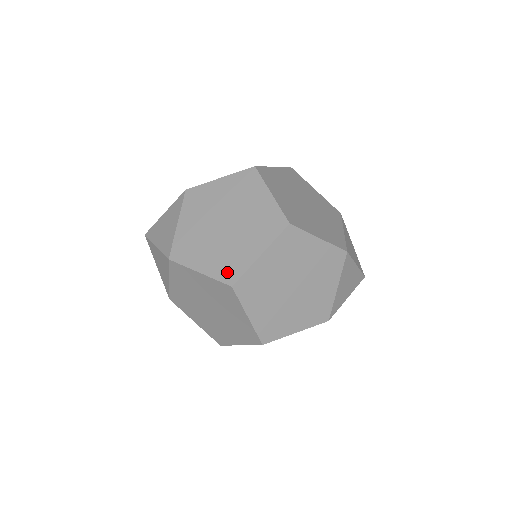
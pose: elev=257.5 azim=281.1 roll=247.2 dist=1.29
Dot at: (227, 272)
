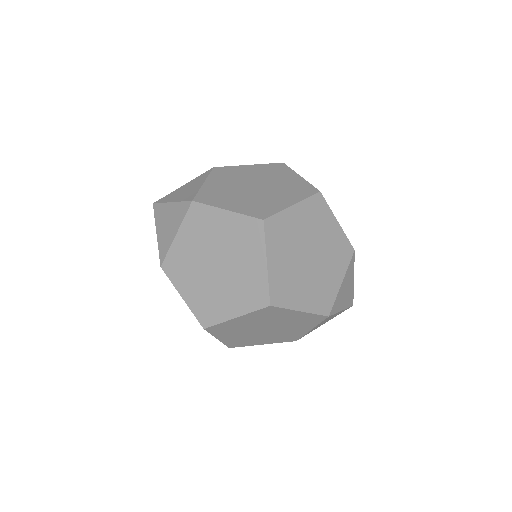
Dot at: (258, 211)
